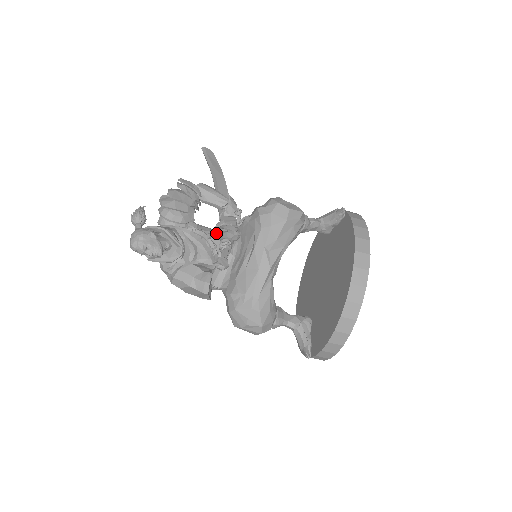
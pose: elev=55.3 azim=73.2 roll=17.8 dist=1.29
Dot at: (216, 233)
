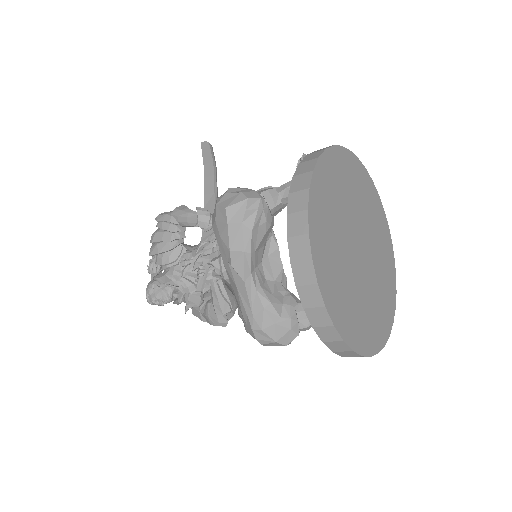
Dot at: (190, 264)
